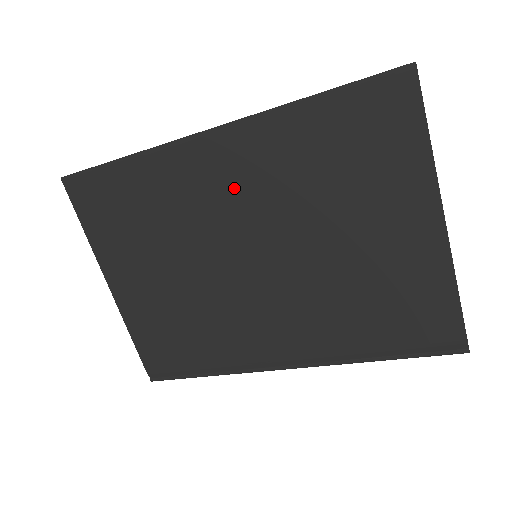
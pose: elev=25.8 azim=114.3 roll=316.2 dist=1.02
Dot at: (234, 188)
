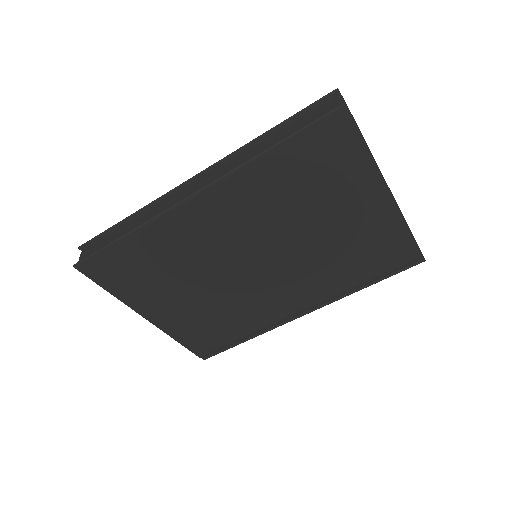
Dot at: (228, 225)
